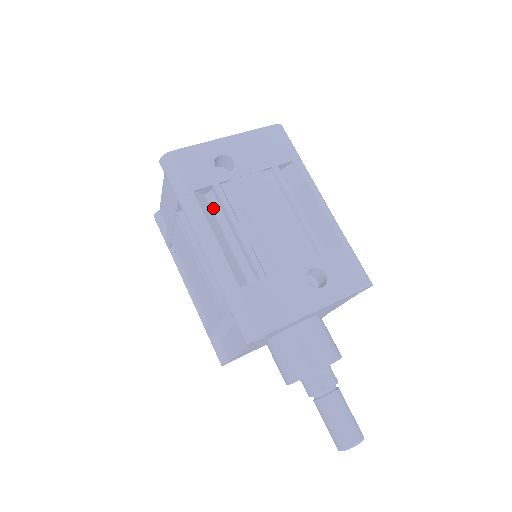
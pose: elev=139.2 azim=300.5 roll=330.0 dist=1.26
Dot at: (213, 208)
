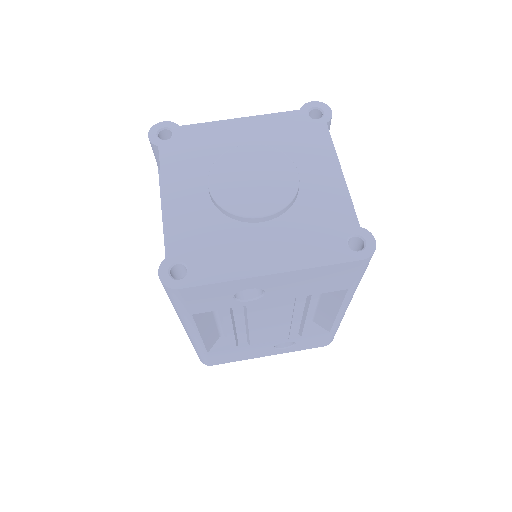
Dot at: occluded
